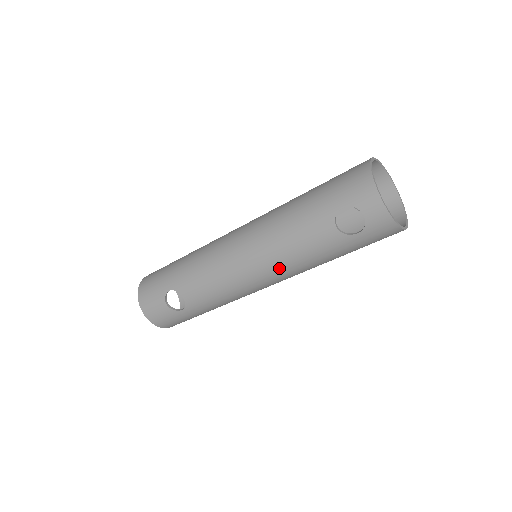
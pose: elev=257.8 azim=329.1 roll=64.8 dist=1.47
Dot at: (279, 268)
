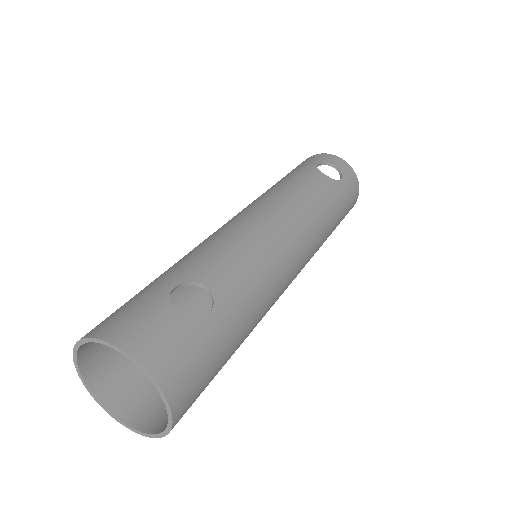
Dot at: (304, 218)
